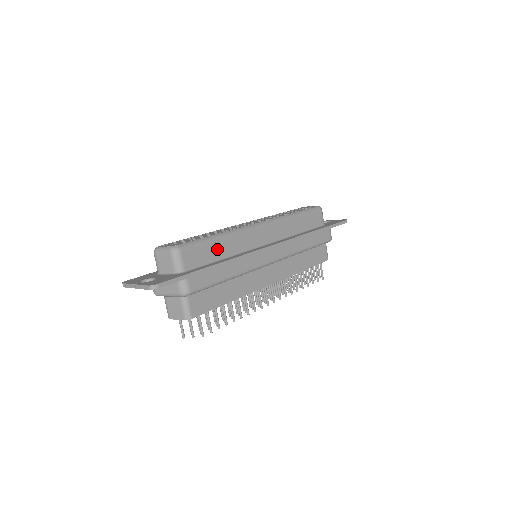
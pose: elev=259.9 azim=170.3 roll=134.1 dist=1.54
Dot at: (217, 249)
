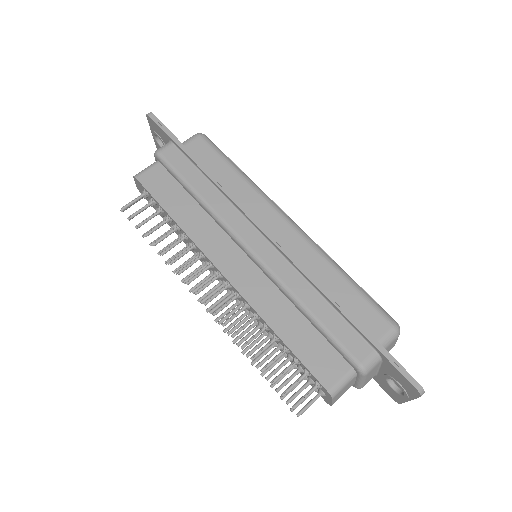
Dot at: (224, 172)
